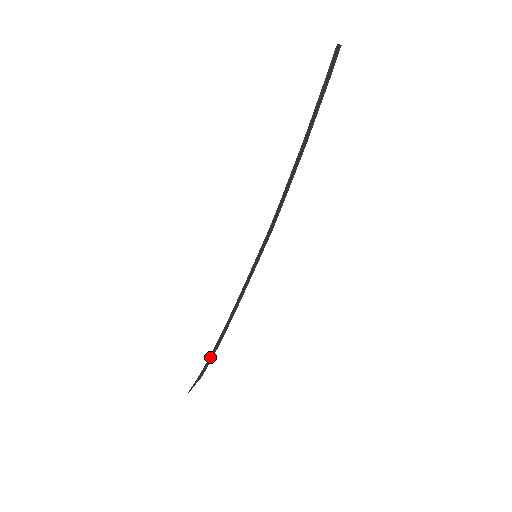
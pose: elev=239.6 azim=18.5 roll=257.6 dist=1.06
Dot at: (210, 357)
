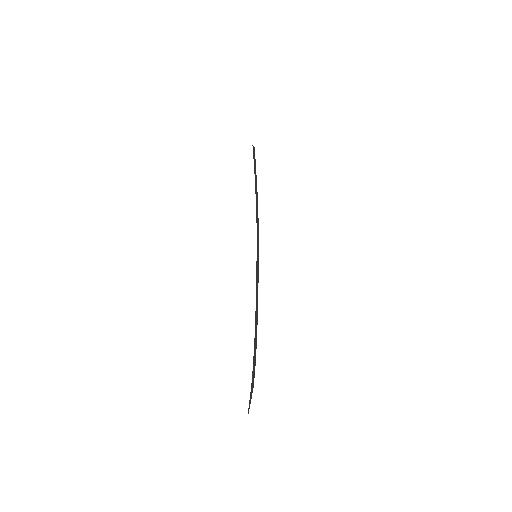
Dot at: (254, 358)
